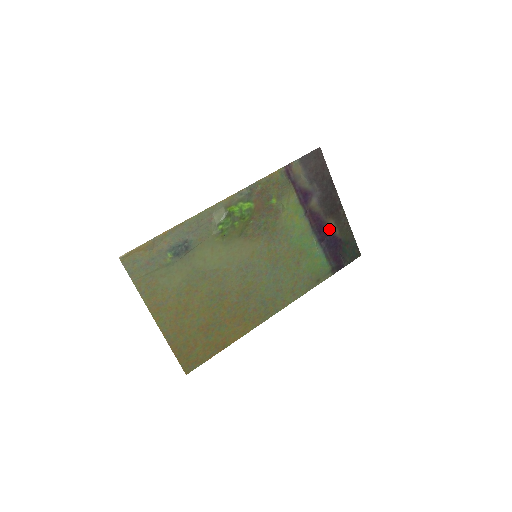
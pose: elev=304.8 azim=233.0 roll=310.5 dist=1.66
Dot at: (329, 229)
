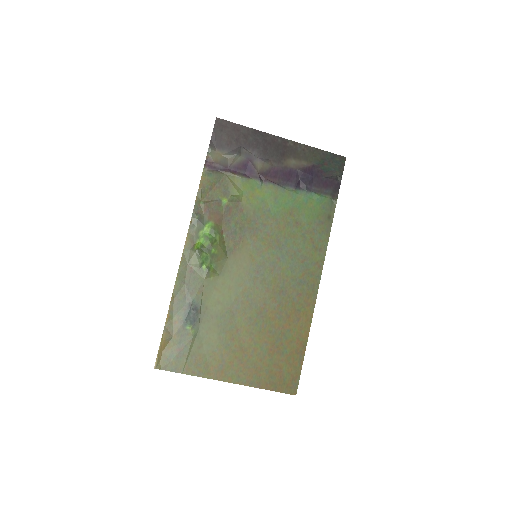
Dot at: (294, 169)
